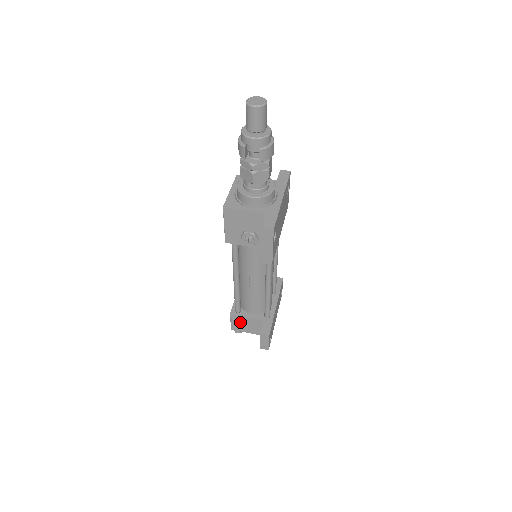
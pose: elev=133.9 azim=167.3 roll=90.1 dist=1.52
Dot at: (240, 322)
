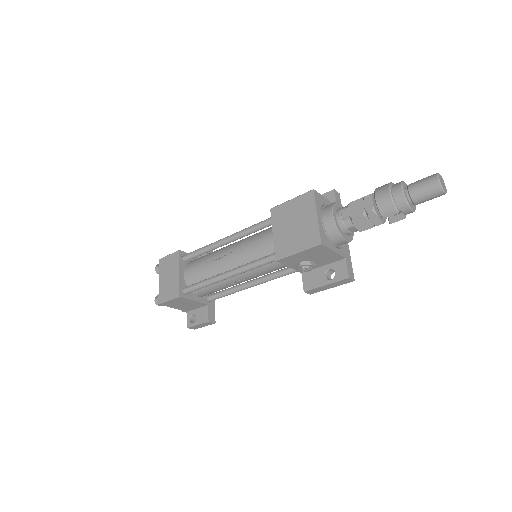
Dot at: (180, 302)
